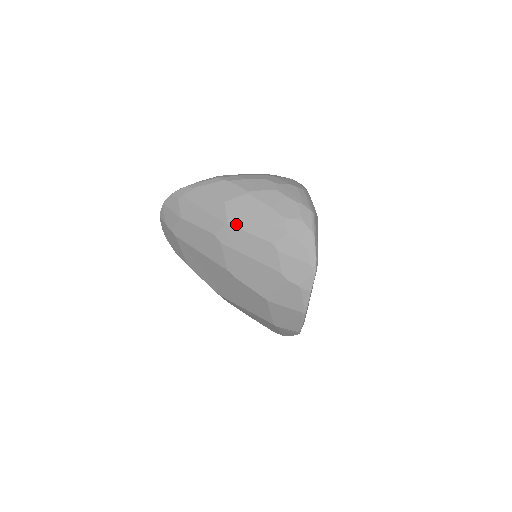
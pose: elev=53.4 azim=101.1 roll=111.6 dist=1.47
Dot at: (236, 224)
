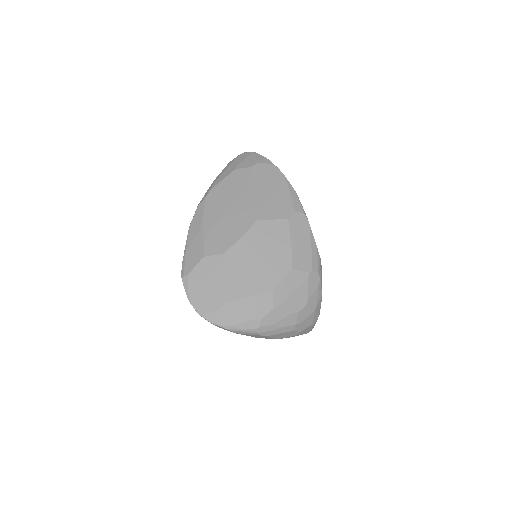
Dot at: occluded
